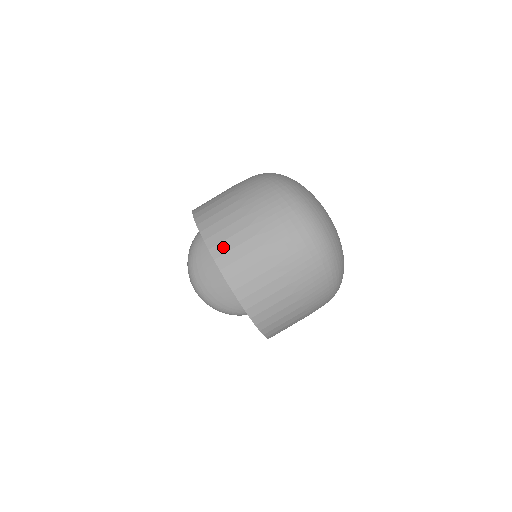
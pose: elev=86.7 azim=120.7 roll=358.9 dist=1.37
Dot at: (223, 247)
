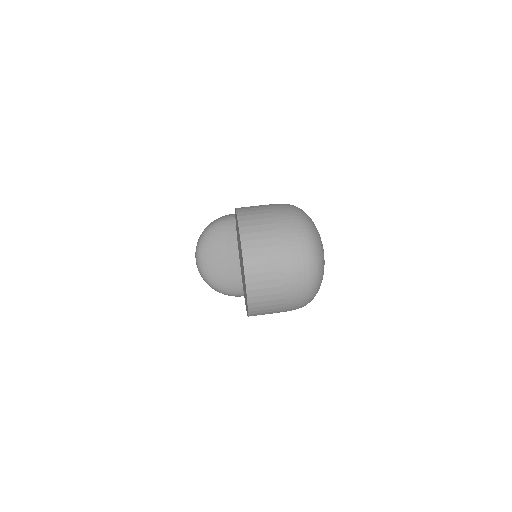
Dot at: (251, 244)
